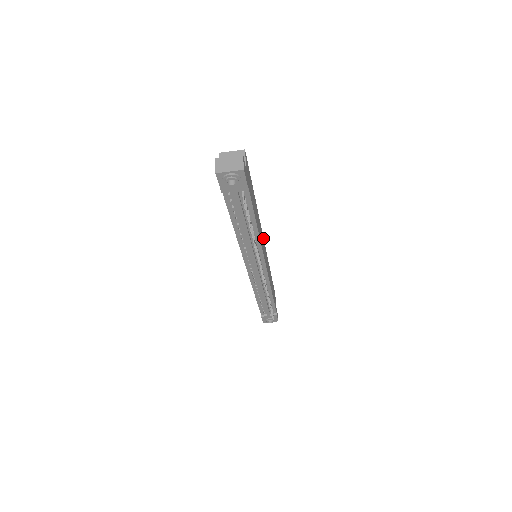
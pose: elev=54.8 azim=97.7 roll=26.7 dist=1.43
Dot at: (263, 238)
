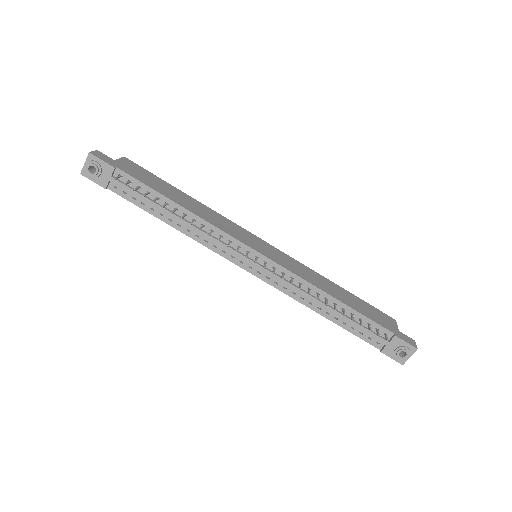
Dot at: (256, 237)
